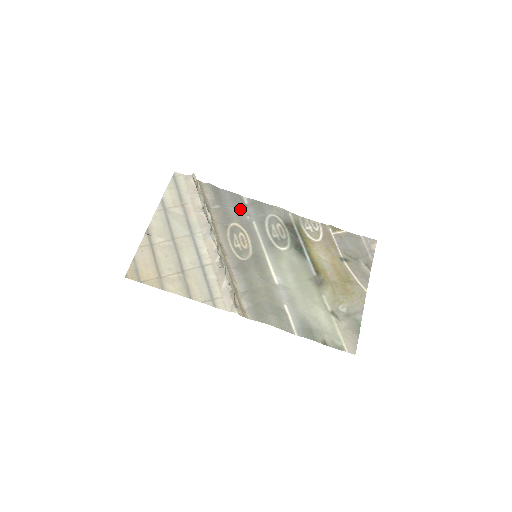
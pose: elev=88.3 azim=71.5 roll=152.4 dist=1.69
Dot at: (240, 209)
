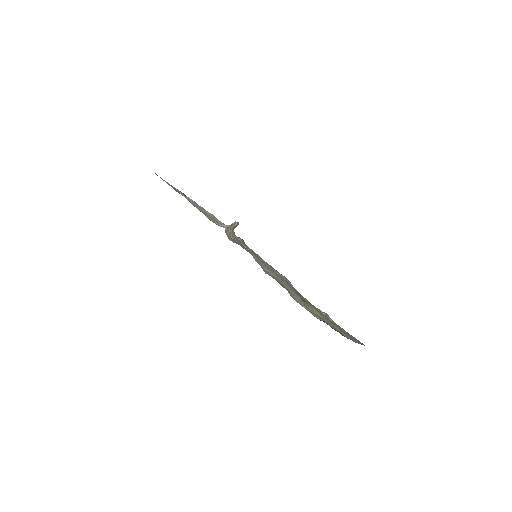
Dot at: (256, 254)
